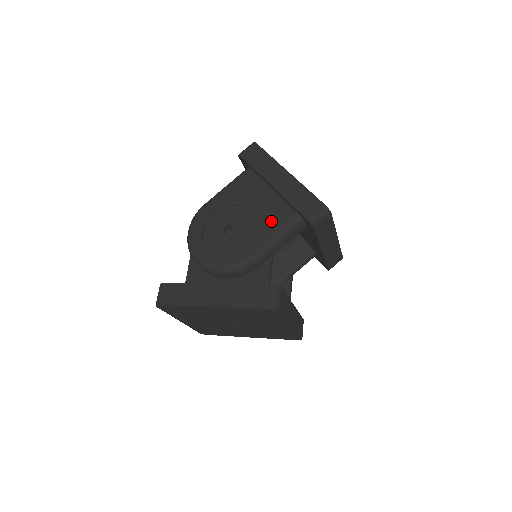
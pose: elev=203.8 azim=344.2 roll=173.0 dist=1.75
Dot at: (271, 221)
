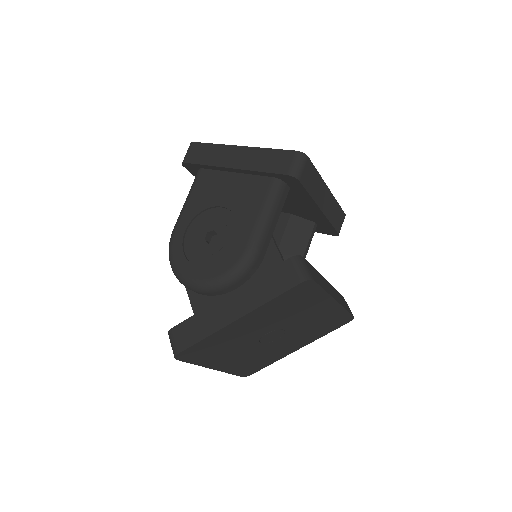
Dot at: (250, 201)
